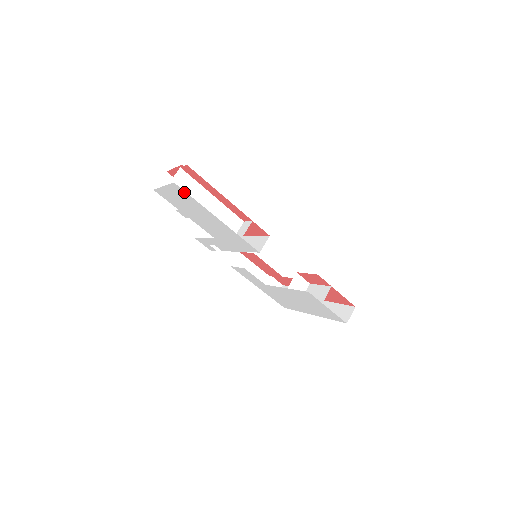
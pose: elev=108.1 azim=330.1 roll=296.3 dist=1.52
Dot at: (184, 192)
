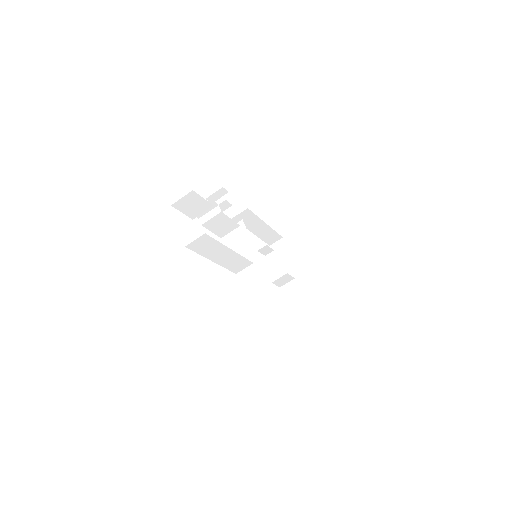
Dot at: occluded
